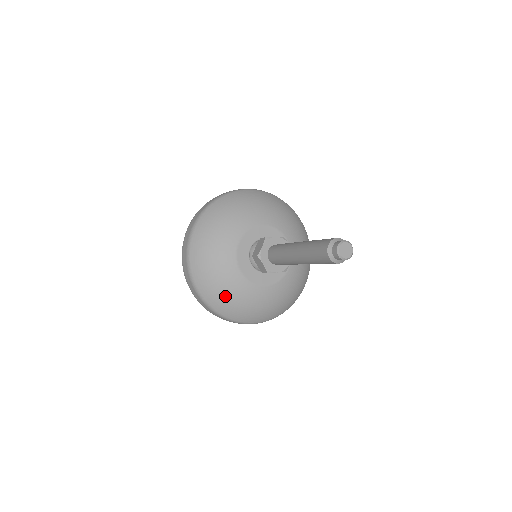
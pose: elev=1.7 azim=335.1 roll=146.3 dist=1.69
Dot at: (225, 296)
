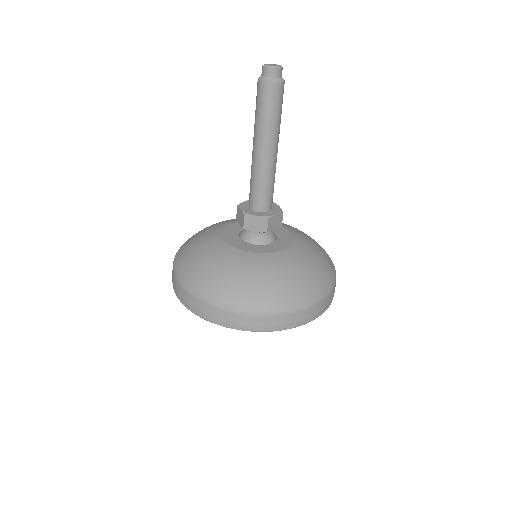
Dot at: (199, 261)
